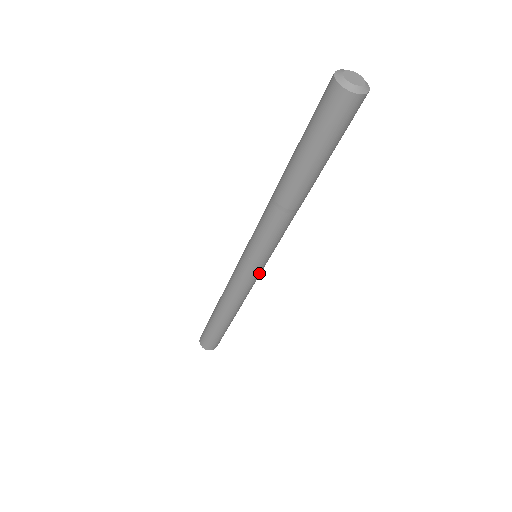
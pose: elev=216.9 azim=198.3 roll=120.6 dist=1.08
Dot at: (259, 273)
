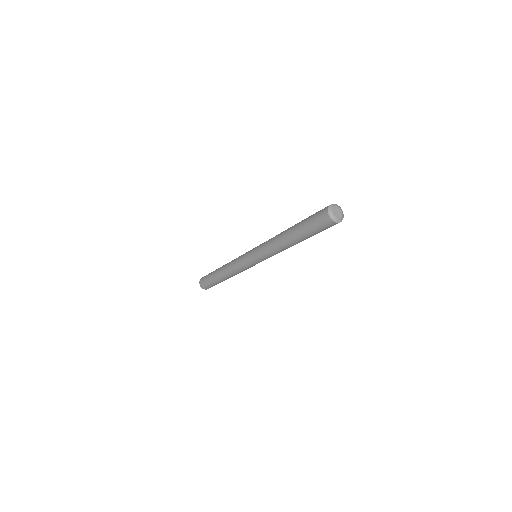
Dot at: occluded
